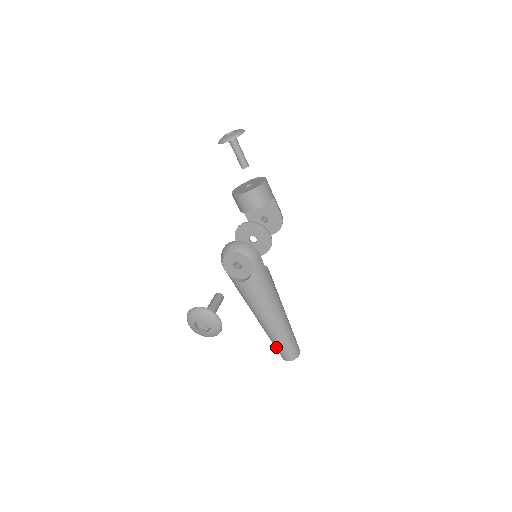
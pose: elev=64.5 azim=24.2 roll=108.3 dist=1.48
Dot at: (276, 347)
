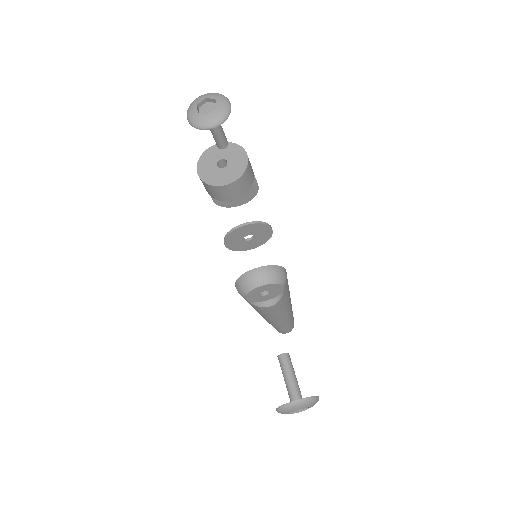
Dot at: (277, 329)
